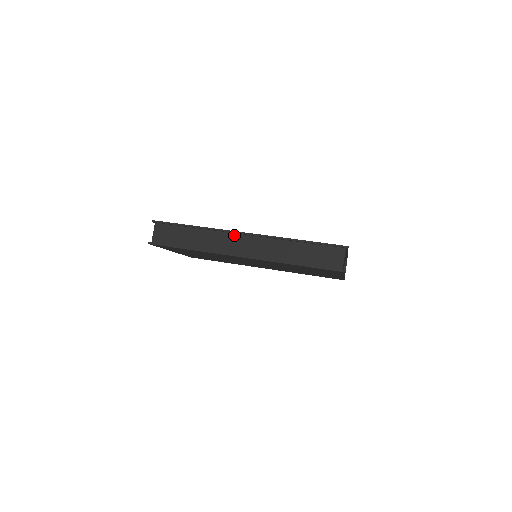
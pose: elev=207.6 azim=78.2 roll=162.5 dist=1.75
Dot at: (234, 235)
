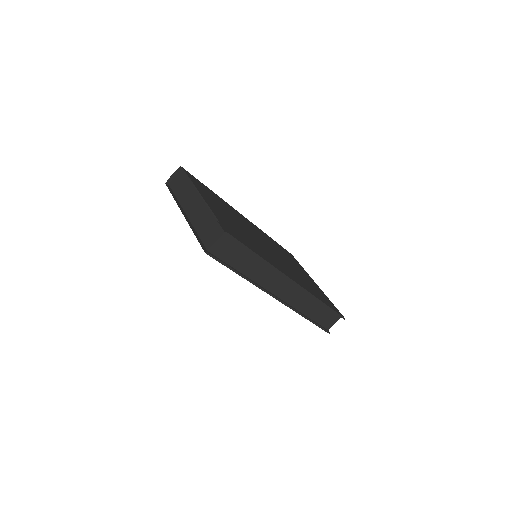
Dot at: (284, 277)
